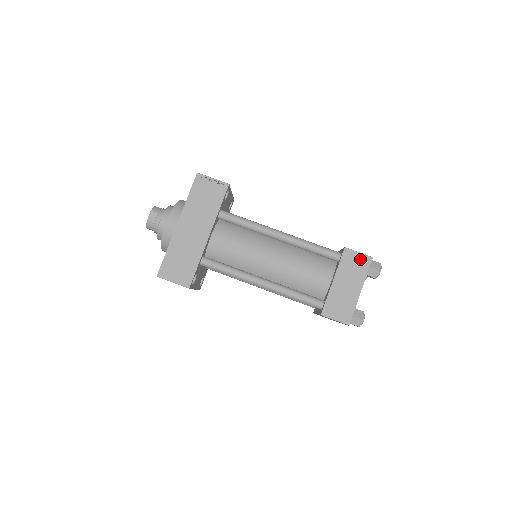
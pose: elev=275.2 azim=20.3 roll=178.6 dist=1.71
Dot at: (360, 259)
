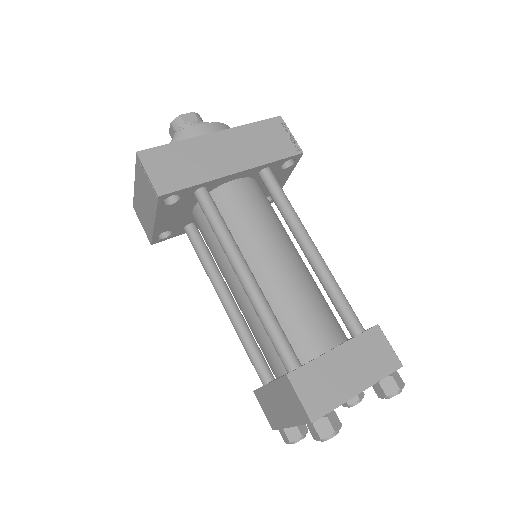
Dot at: (387, 354)
